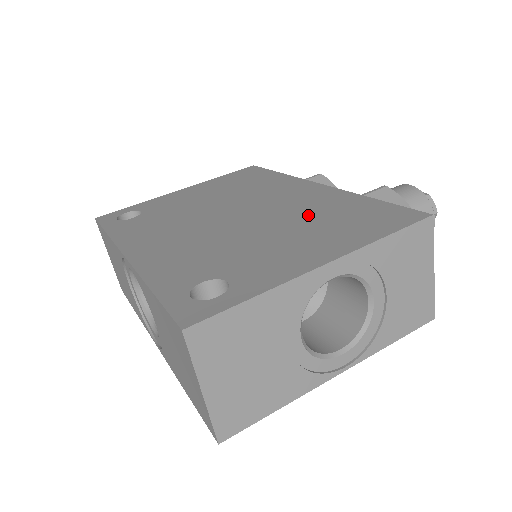
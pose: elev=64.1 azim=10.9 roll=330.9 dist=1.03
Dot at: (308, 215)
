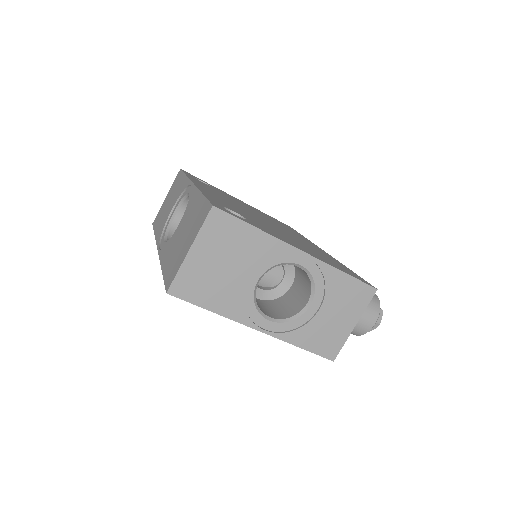
Dot at: (308, 246)
